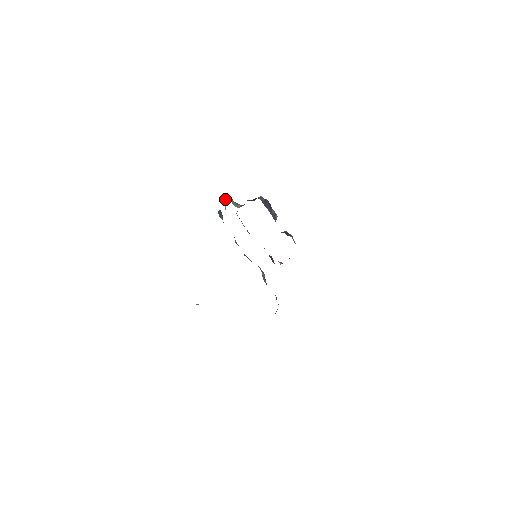
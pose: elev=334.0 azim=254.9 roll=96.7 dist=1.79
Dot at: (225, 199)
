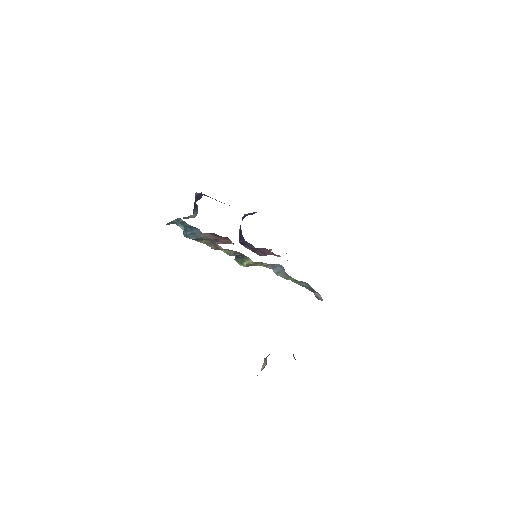
Dot at: (170, 223)
